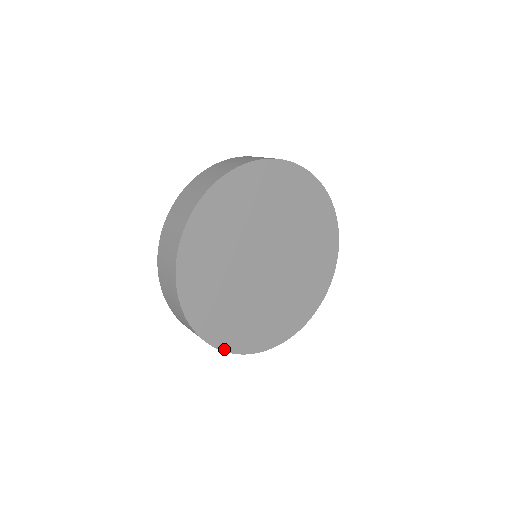
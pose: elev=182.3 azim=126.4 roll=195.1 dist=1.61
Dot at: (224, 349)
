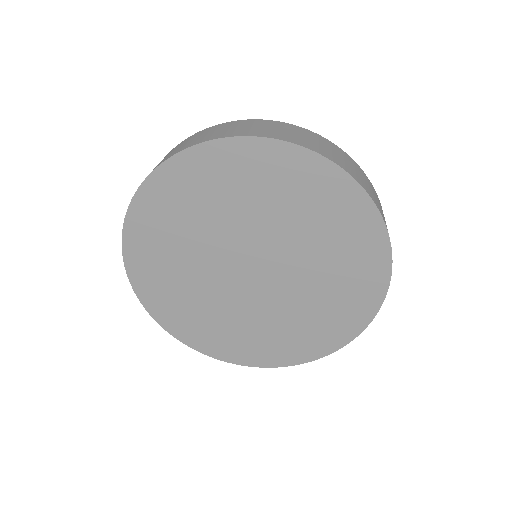
Dot at: (218, 357)
